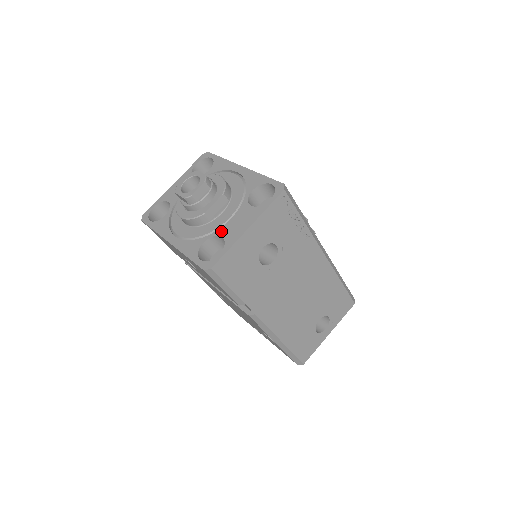
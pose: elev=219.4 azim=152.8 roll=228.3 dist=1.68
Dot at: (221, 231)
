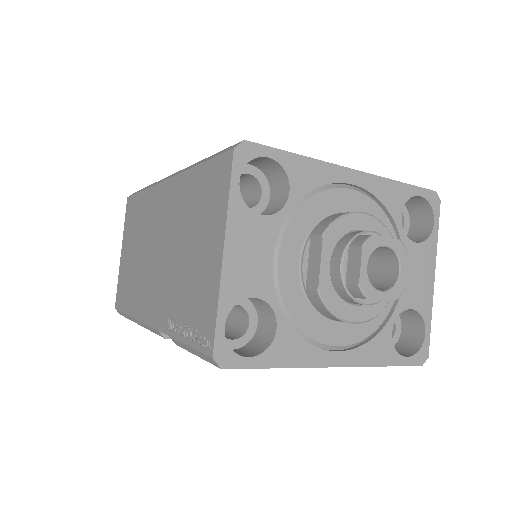
Dot at: (405, 301)
